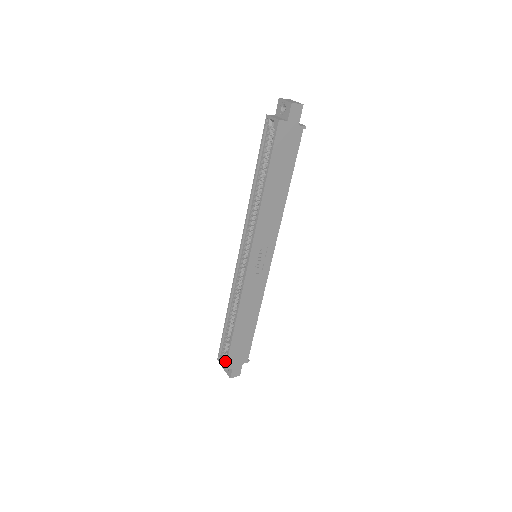
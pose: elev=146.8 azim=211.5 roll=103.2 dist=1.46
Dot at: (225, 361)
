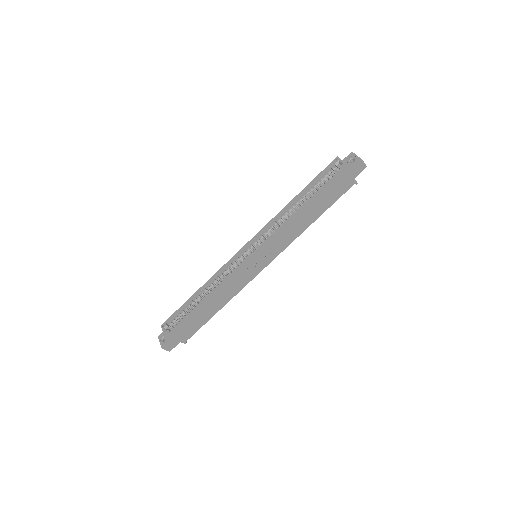
Dot at: (169, 330)
